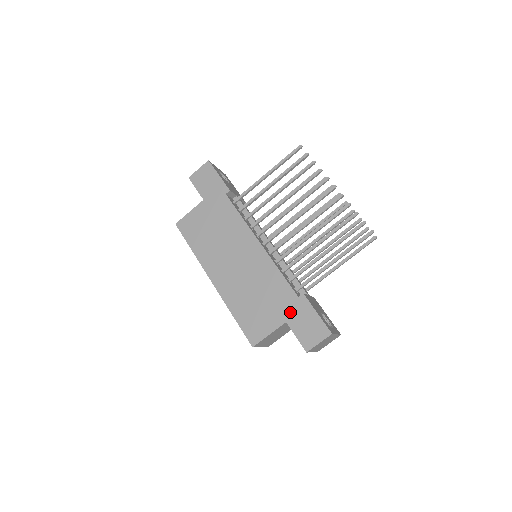
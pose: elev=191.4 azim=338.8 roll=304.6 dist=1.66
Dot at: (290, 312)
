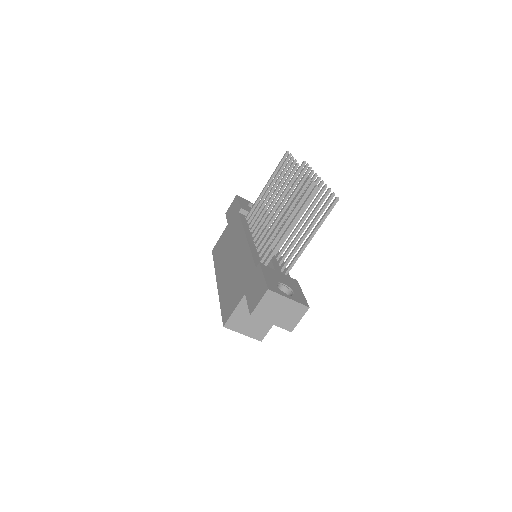
Dot at: (249, 284)
